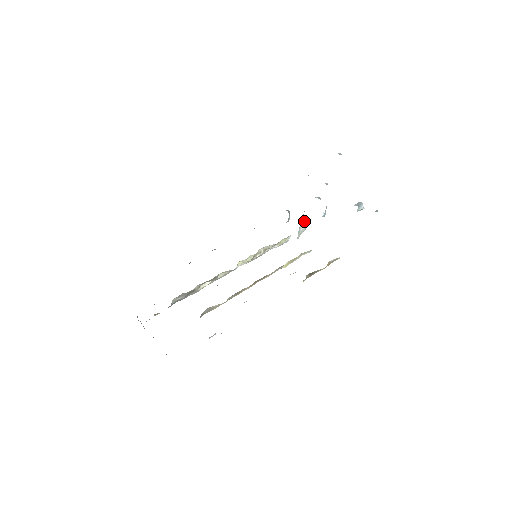
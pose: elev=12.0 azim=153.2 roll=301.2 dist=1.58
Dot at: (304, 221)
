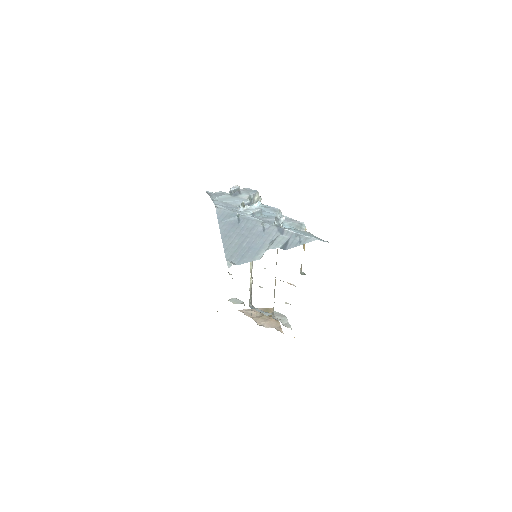
Dot at: (251, 197)
